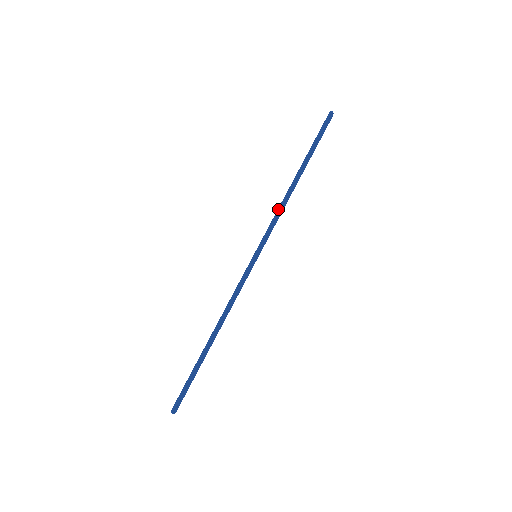
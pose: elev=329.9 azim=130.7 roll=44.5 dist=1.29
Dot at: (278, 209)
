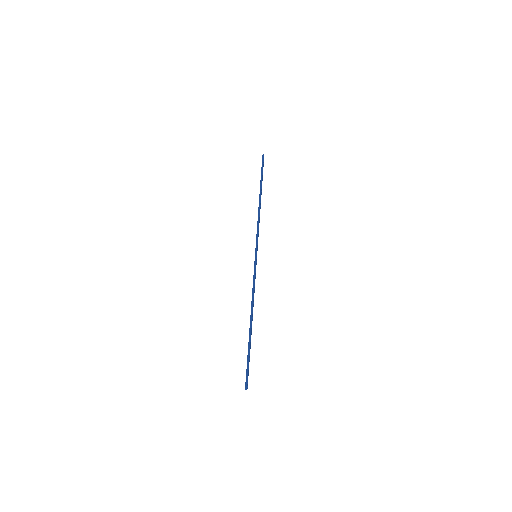
Dot at: (258, 221)
